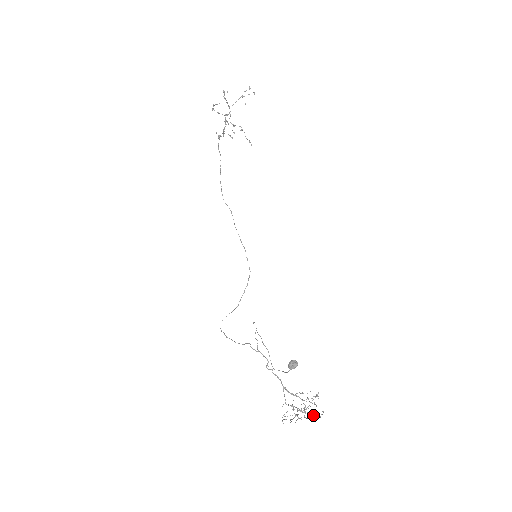
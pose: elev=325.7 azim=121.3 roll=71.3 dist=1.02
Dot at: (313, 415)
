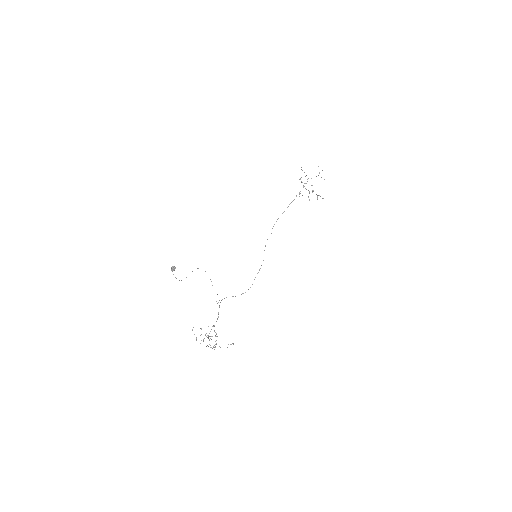
Dot at: (214, 345)
